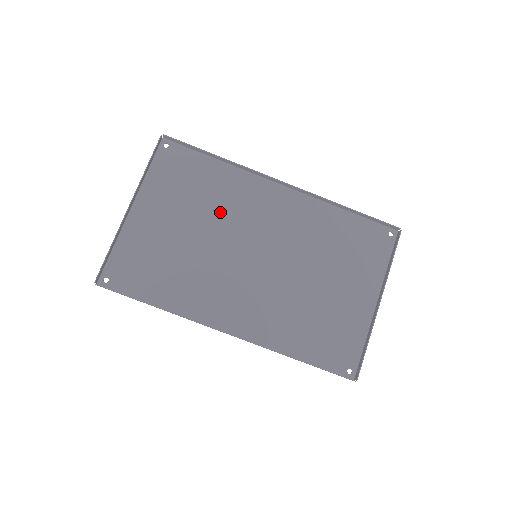
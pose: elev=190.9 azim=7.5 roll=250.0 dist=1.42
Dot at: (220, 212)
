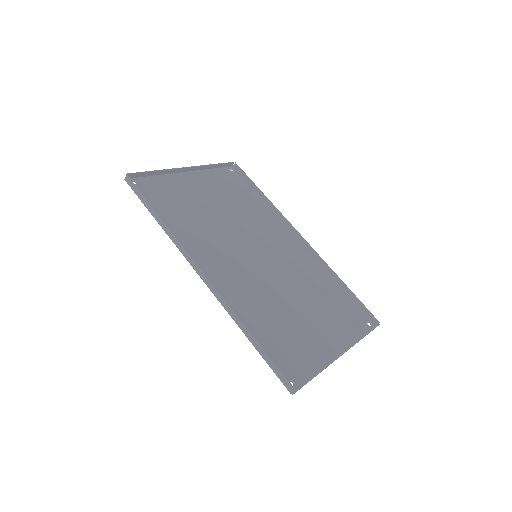
Dot at: (245, 218)
